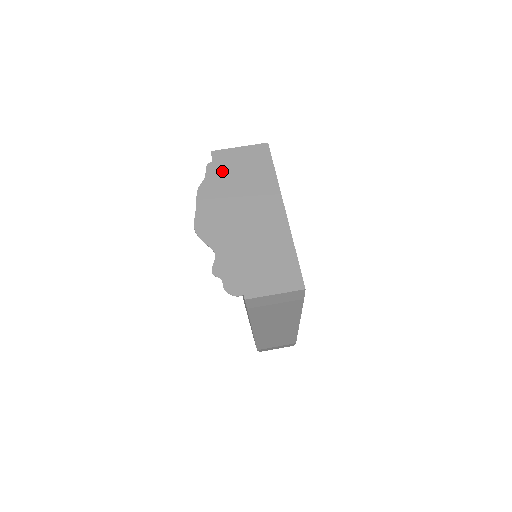
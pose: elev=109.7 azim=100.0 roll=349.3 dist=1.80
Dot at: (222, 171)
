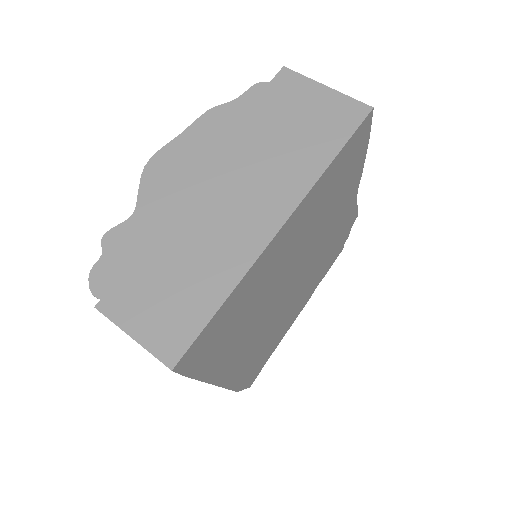
Dot at: (265, 106)
